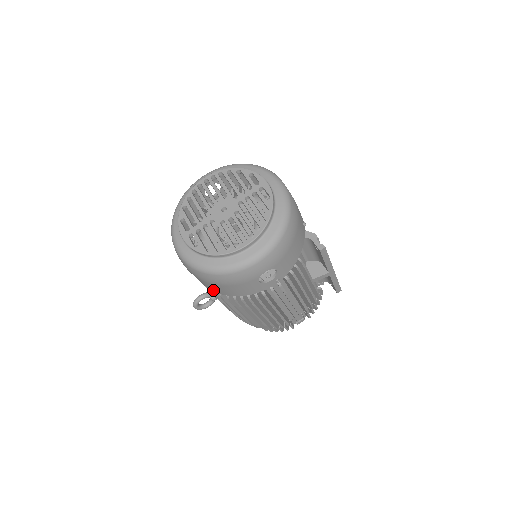
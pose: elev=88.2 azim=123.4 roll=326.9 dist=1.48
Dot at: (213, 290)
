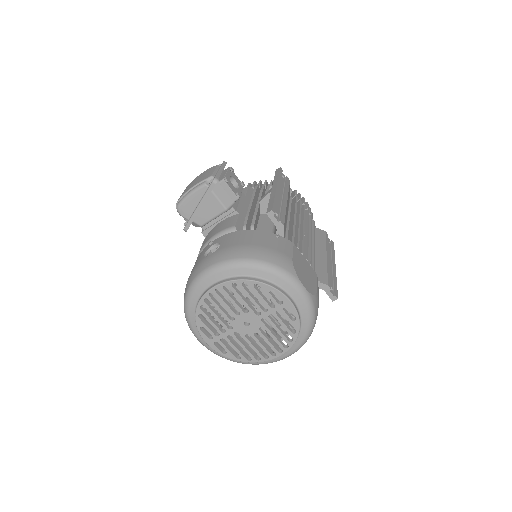
Dot at: occluded
